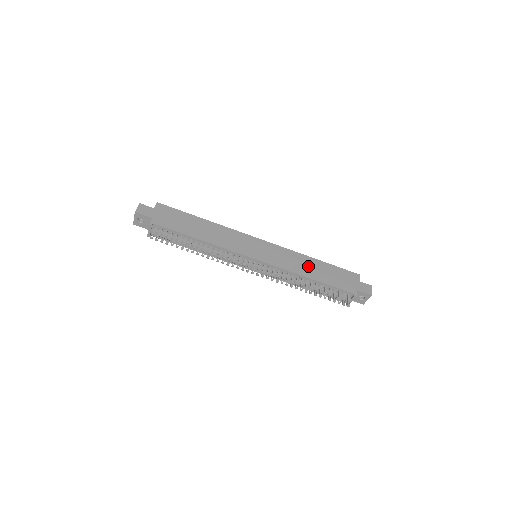
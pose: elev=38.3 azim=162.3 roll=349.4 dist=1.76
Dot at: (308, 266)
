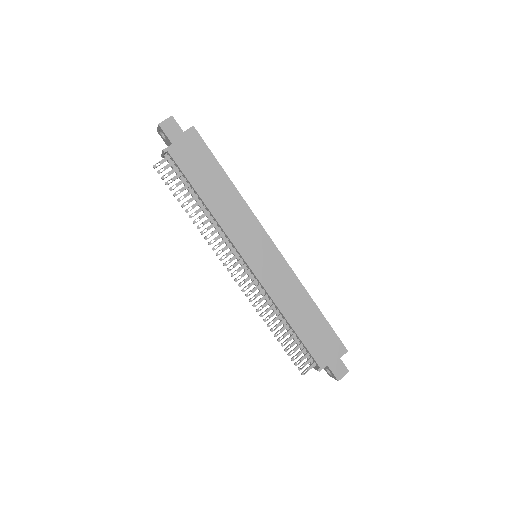
Dot at: (299, 307)
